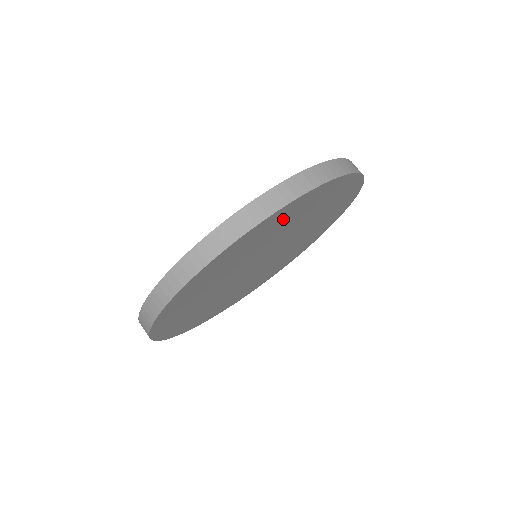
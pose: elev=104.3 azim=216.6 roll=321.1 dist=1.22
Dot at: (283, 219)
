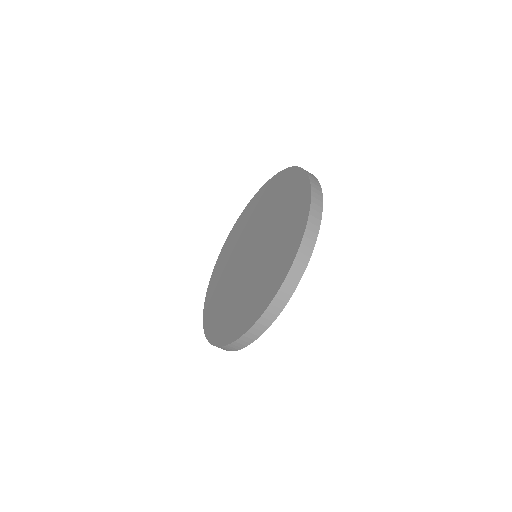
Dot at: occluded
